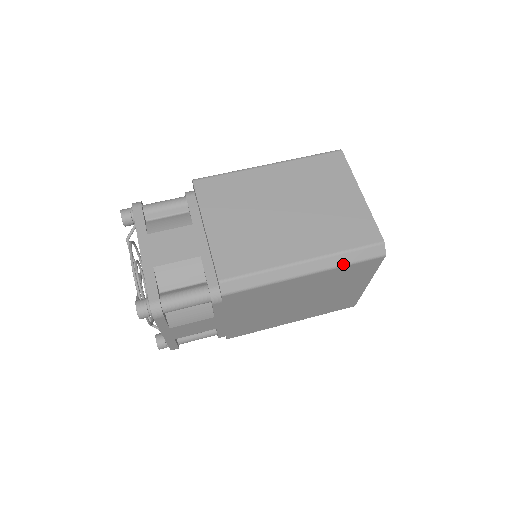
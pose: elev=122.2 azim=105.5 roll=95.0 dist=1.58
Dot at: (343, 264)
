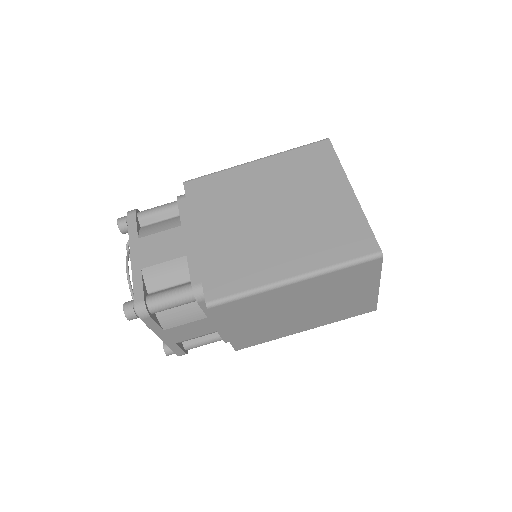
Dot at: occluded
